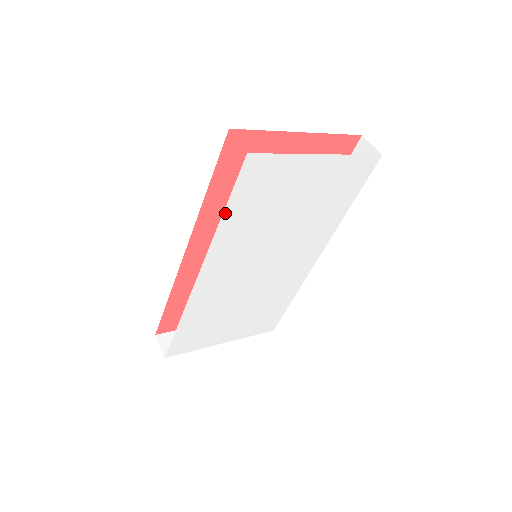
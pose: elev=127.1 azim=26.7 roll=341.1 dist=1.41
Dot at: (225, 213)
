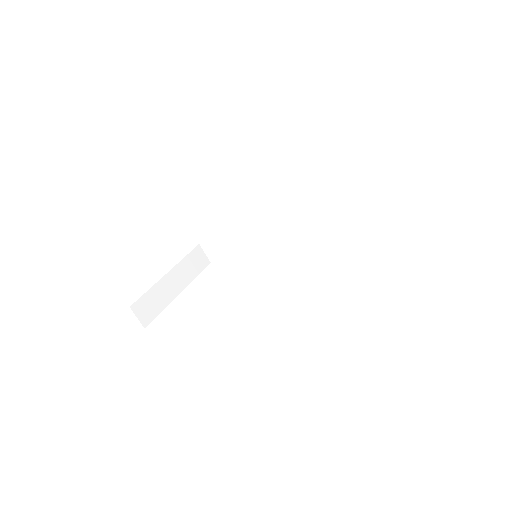
Dot at: occluded
